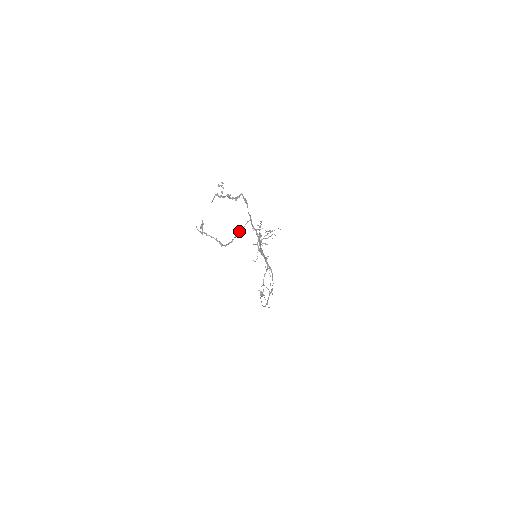
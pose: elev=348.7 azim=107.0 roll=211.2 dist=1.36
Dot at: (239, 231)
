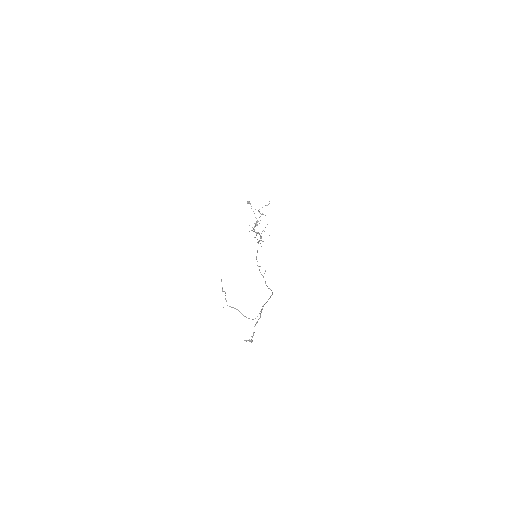
Dot at: occluded
